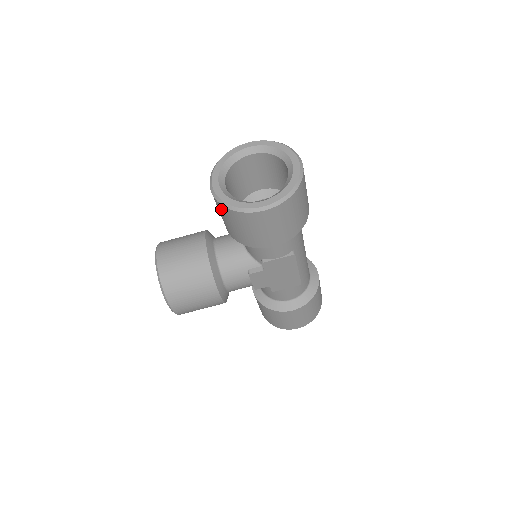
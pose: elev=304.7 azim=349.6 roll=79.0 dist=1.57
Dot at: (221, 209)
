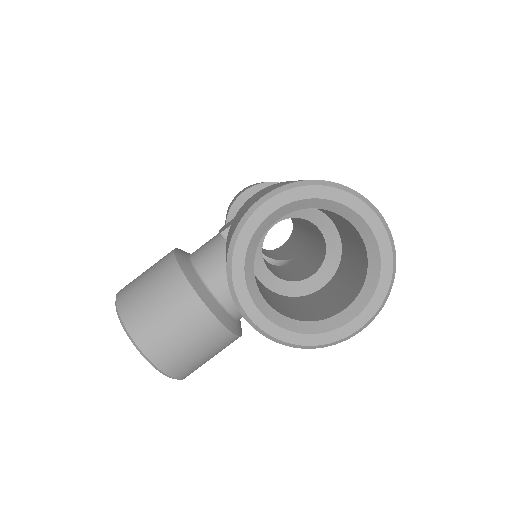
Dot at: occluded
